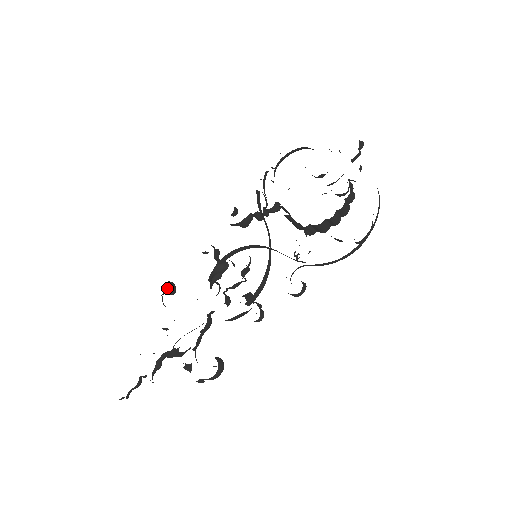
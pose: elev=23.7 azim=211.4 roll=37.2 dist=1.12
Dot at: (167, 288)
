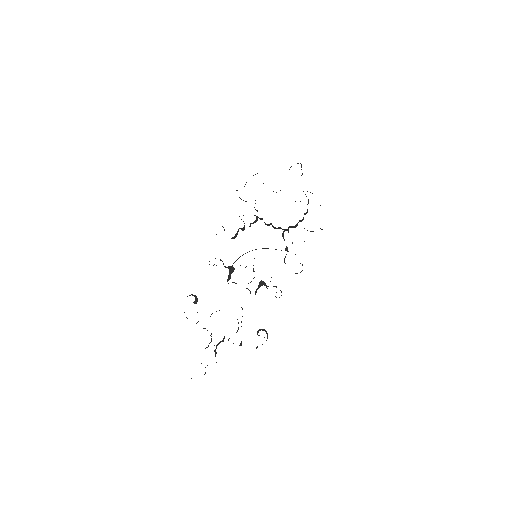
Dot at: occluded
